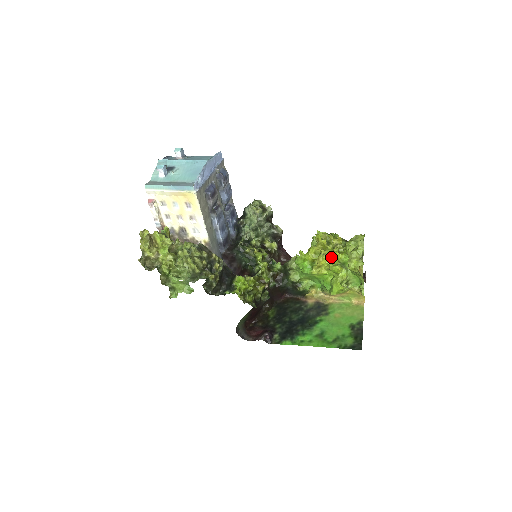
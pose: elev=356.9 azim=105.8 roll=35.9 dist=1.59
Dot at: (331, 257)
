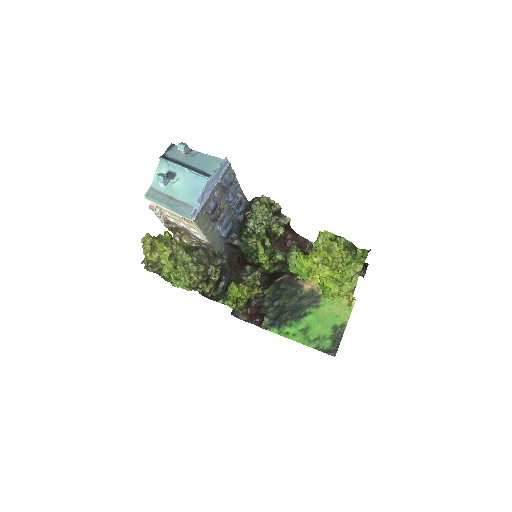
Dot at: (327, 275)
